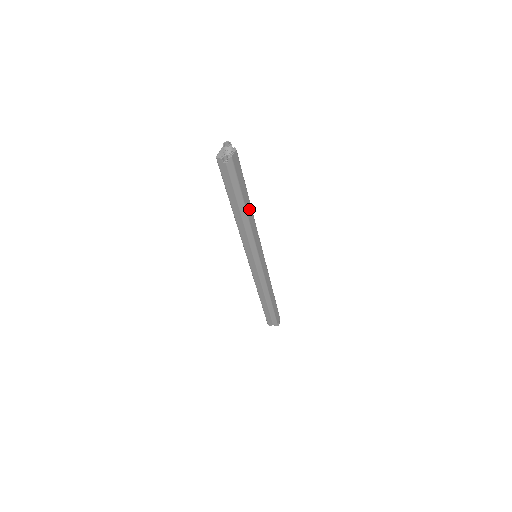
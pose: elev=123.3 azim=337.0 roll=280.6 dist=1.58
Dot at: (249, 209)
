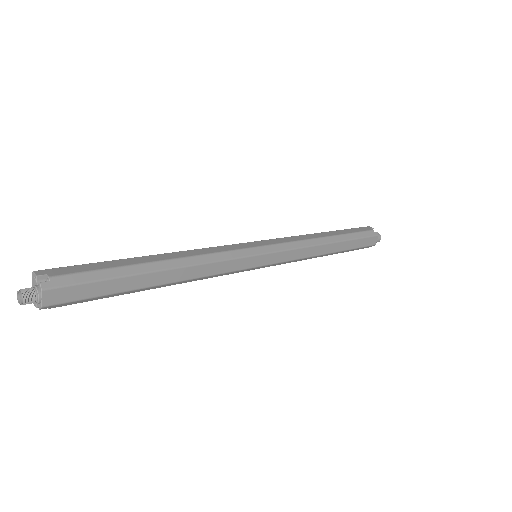
Dot at: (167, 276)
